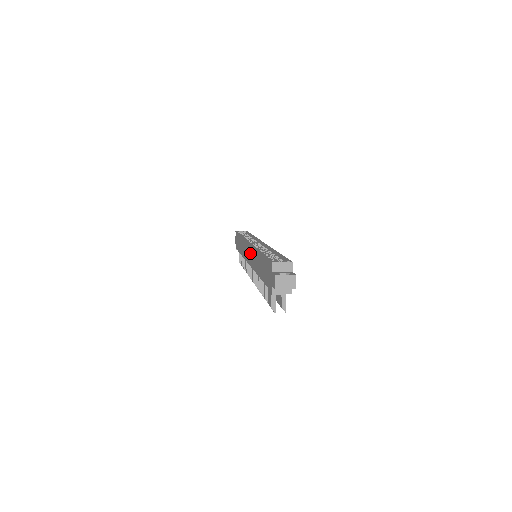
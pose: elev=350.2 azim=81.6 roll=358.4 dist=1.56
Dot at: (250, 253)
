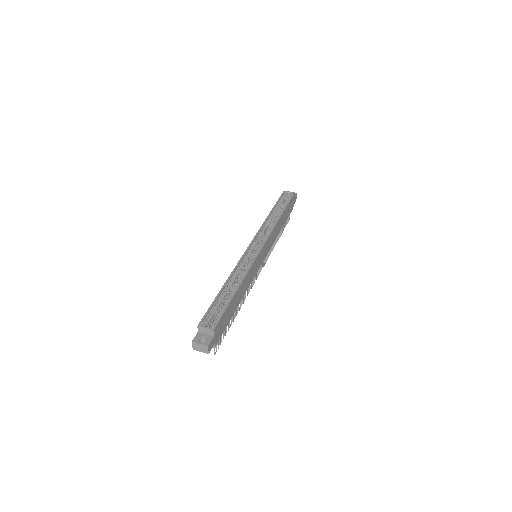
Dot at: occluded
